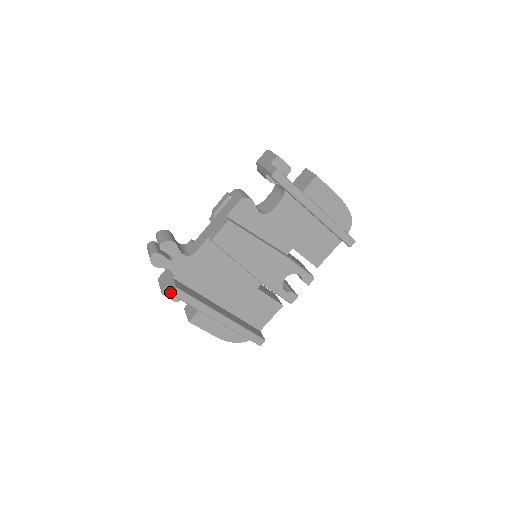
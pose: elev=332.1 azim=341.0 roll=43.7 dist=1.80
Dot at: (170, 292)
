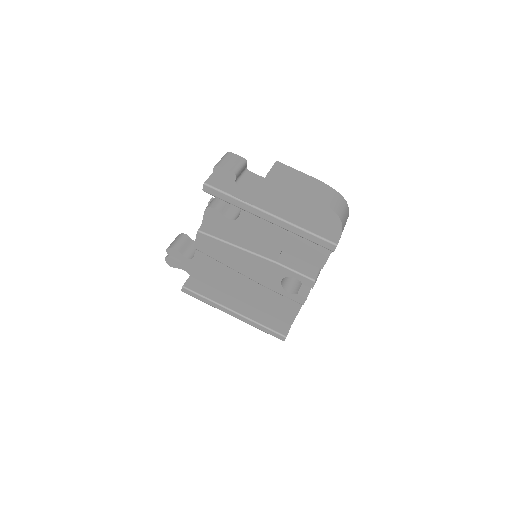
Dot at: (182, 289)
